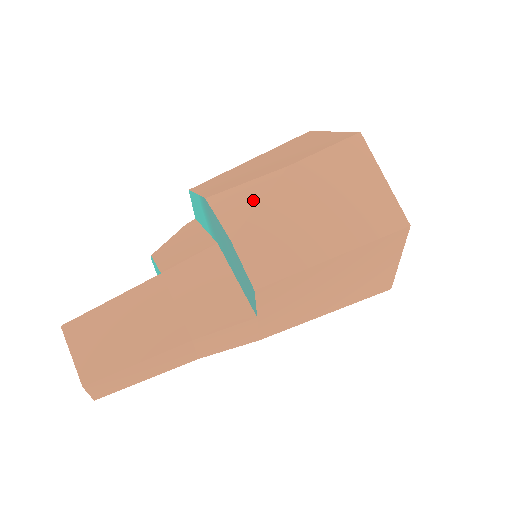
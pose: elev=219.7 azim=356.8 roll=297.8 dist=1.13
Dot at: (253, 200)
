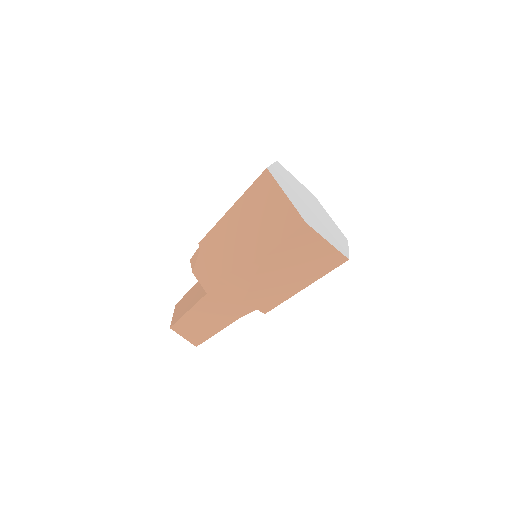
Dot at: (248, 279)
